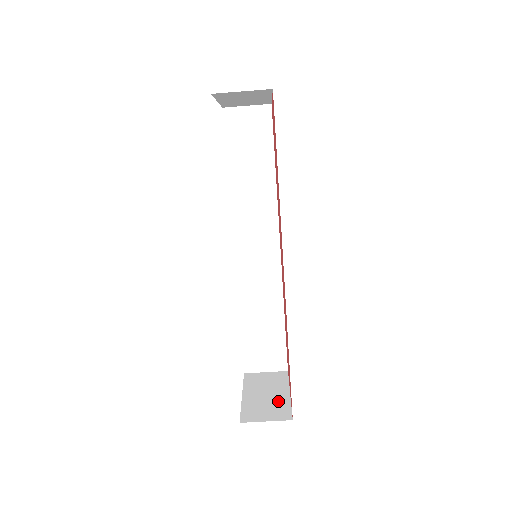
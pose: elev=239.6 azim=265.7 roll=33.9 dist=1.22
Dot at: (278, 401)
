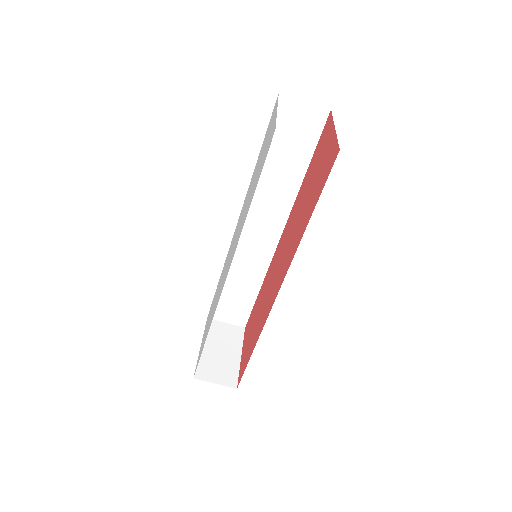
Dot at: (229, 363)
